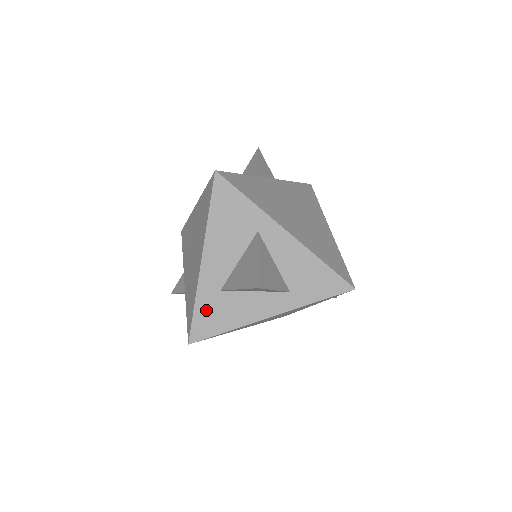
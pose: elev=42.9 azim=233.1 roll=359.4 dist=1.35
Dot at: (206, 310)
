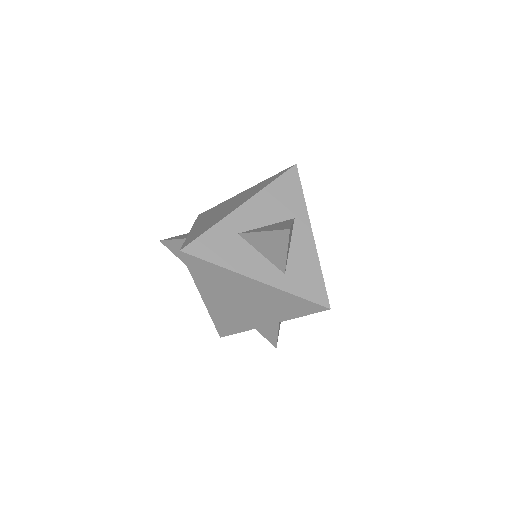
Dot at: (216, 238)
